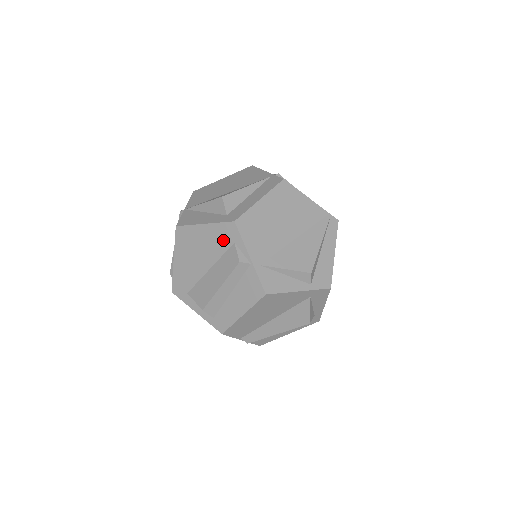
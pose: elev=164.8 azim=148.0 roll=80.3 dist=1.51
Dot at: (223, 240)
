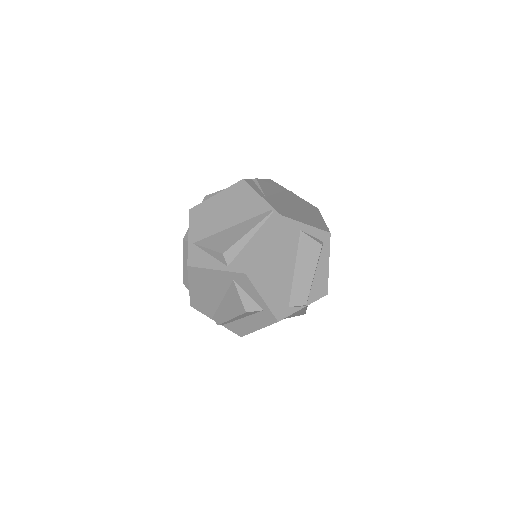
Dot at: occluded
